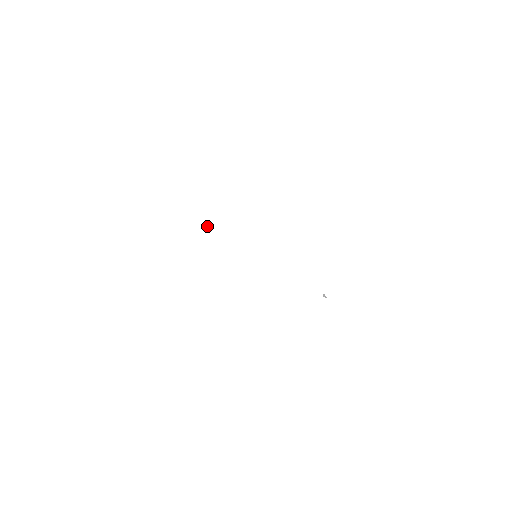
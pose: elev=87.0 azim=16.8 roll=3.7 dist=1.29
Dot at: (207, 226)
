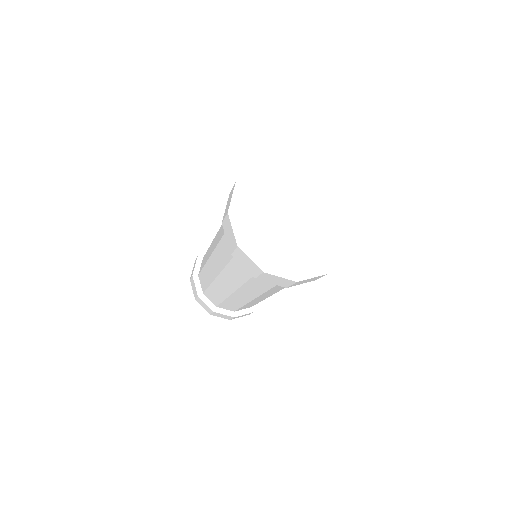
Dot at: (256, 206)
